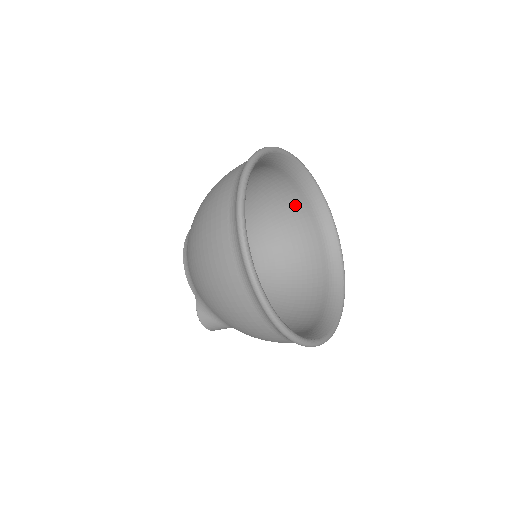
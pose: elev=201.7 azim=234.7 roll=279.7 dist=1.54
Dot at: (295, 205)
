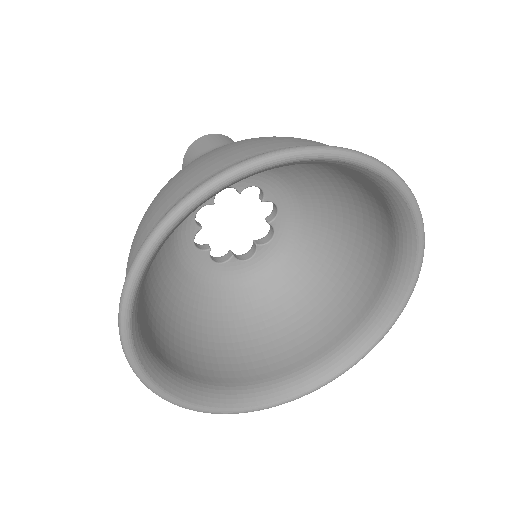
Dot at: occluded
